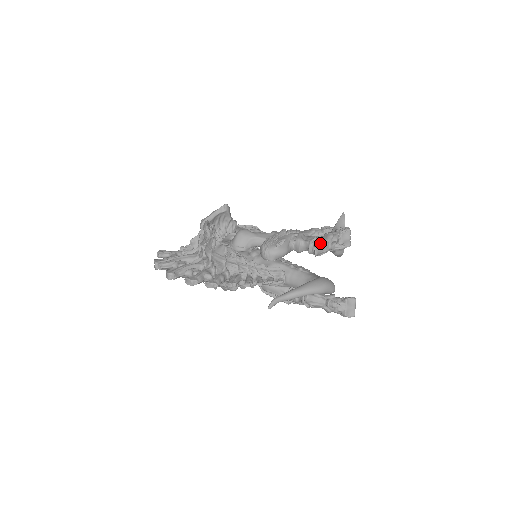
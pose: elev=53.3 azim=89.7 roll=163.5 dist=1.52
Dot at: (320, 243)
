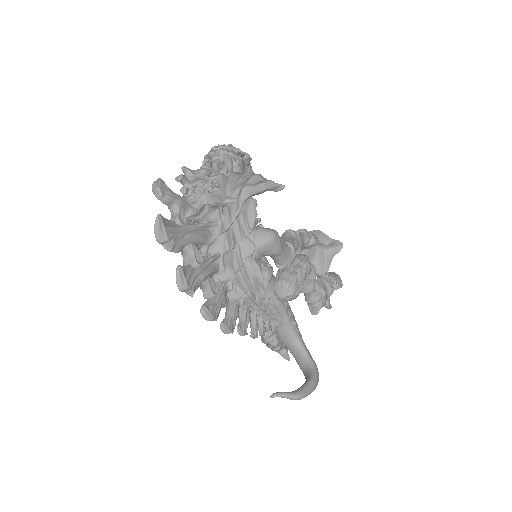
Dot at: (325, 304)
